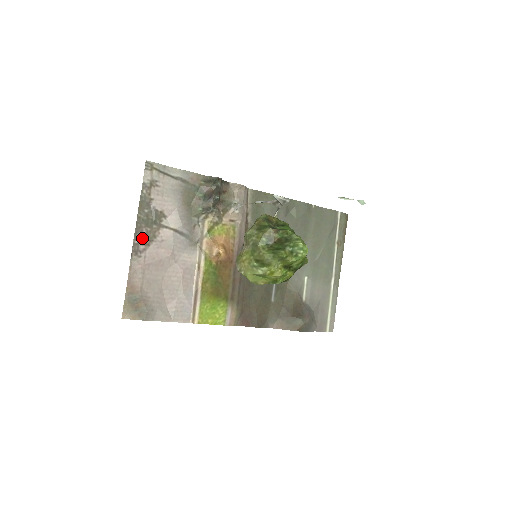
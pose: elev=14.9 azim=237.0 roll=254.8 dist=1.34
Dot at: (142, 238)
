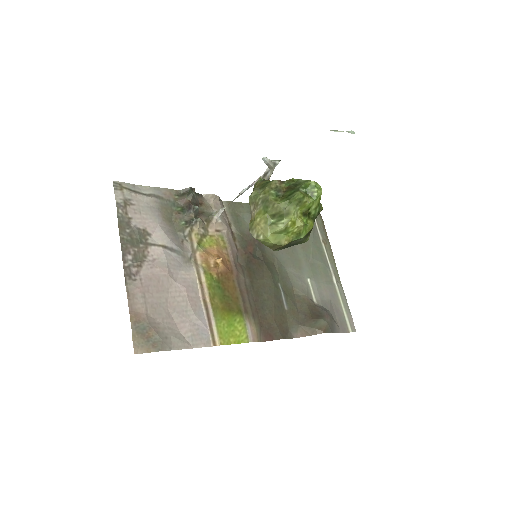
Dot at: (131, 260)
